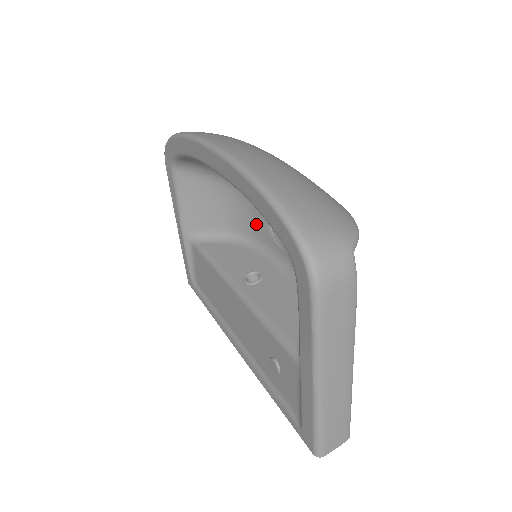
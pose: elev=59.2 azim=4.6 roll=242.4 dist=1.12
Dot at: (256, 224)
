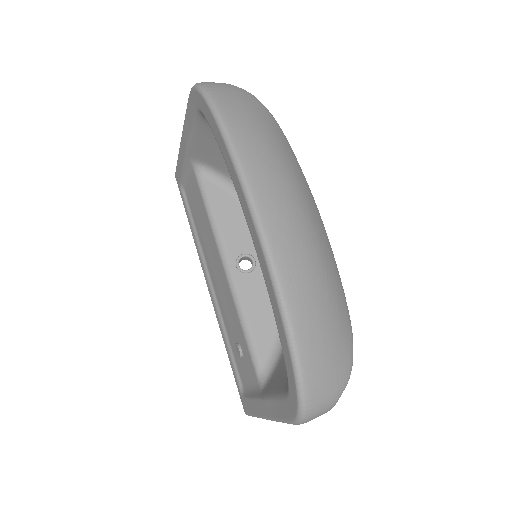
Dot at: occluded
